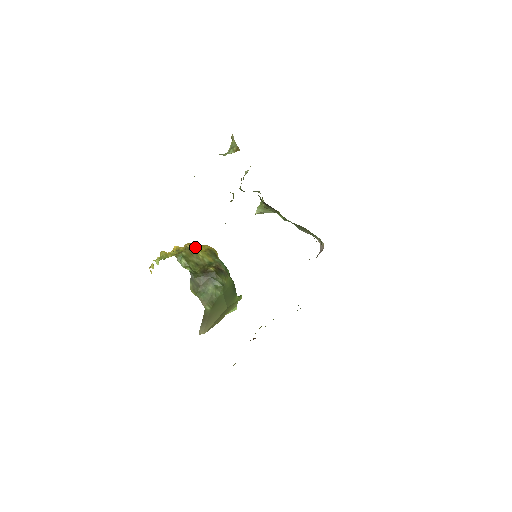
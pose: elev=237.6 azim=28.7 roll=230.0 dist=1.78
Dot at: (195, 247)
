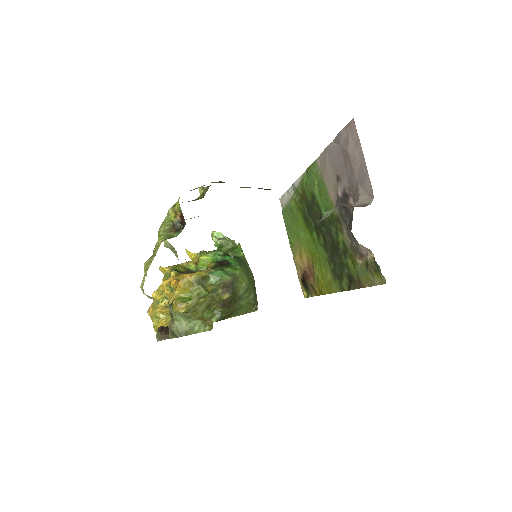
Dot at: (181, 297)
